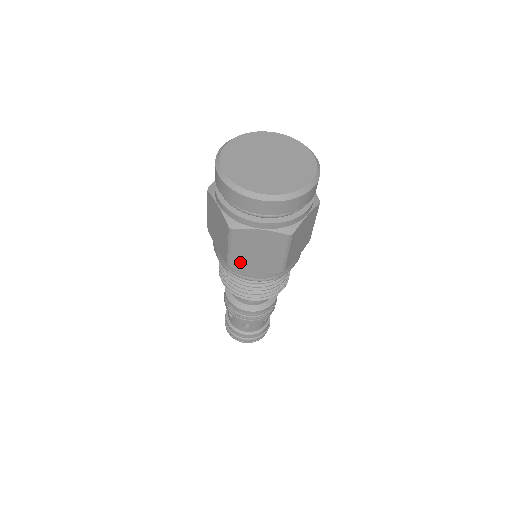
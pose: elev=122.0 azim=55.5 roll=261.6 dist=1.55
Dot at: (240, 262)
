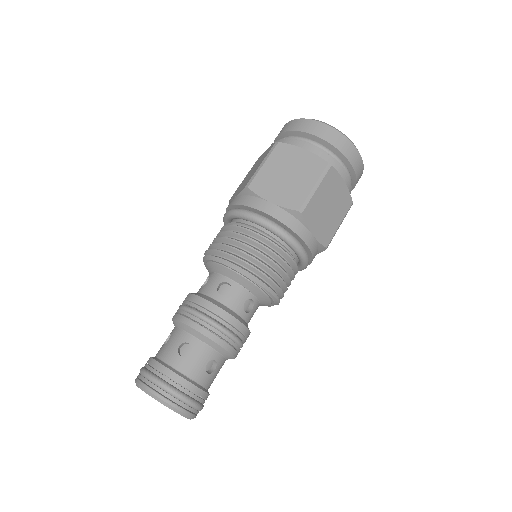
Dot at: (262, 184)
